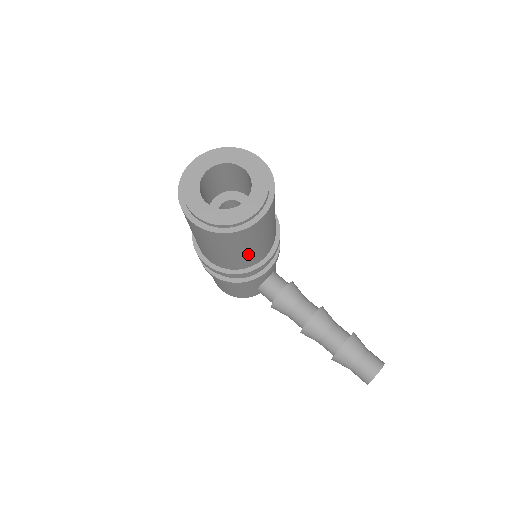
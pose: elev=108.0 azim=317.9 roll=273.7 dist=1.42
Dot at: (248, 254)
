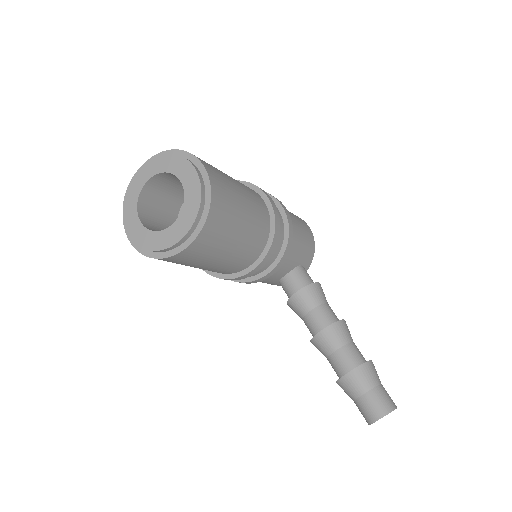
Dot at: (213, 267)
